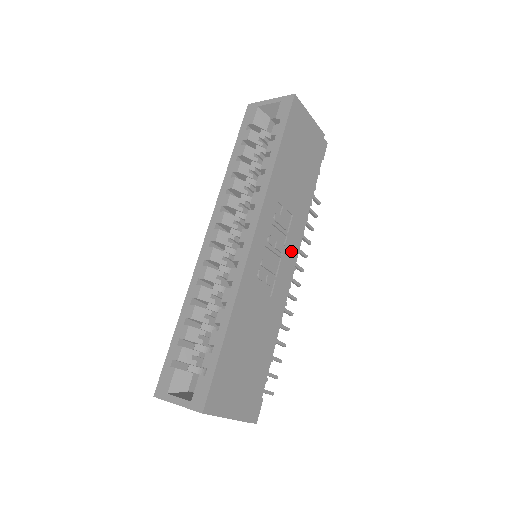
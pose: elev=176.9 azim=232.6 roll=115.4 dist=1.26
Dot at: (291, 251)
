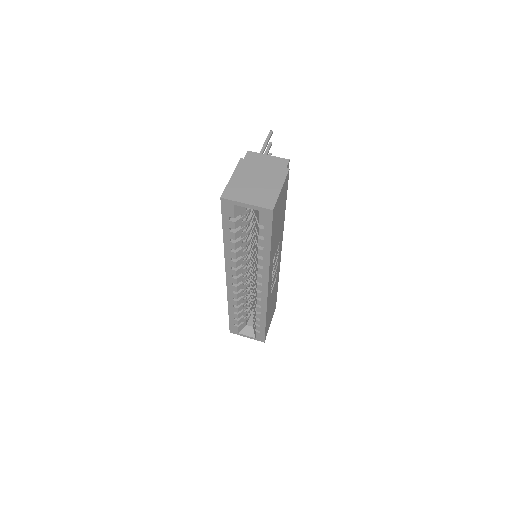
Dot at: (280, 250)
